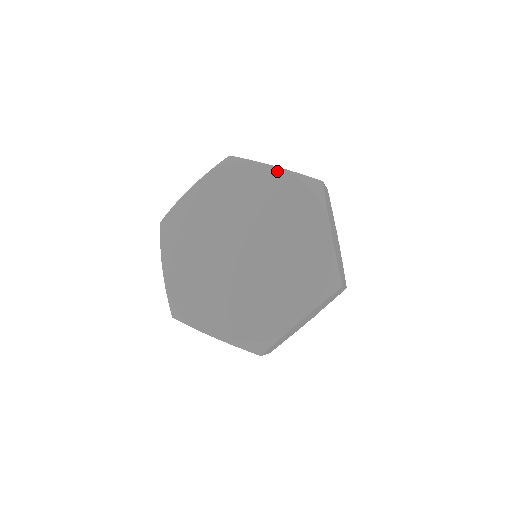
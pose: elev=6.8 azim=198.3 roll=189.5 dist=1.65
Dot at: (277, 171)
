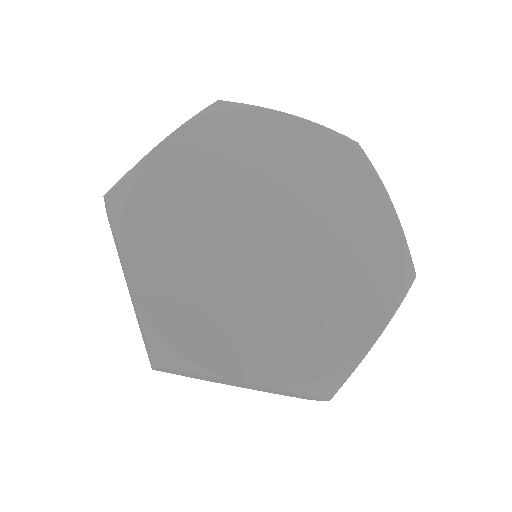
Dot at: (303, 123)
